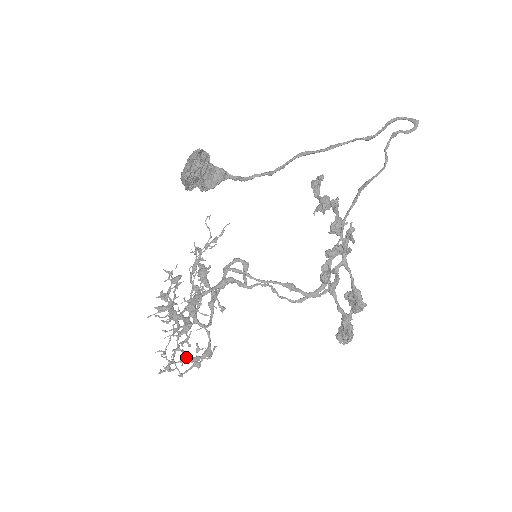
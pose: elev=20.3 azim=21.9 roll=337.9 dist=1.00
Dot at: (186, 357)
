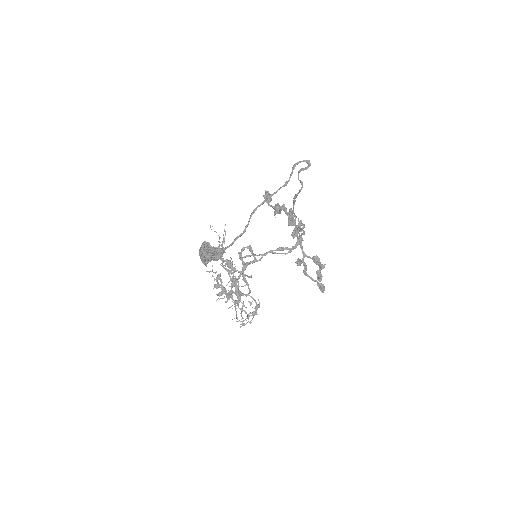
Dot at: (249, 315)
